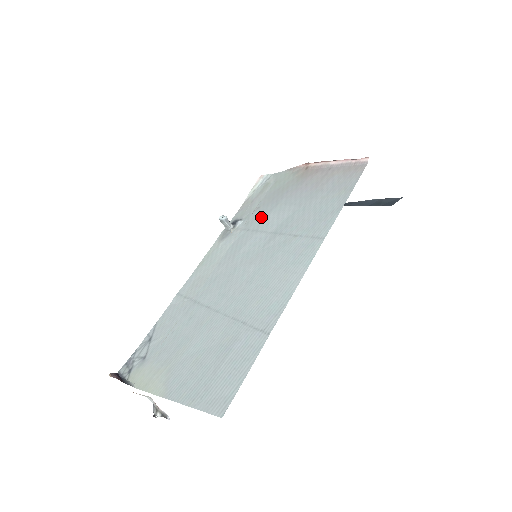
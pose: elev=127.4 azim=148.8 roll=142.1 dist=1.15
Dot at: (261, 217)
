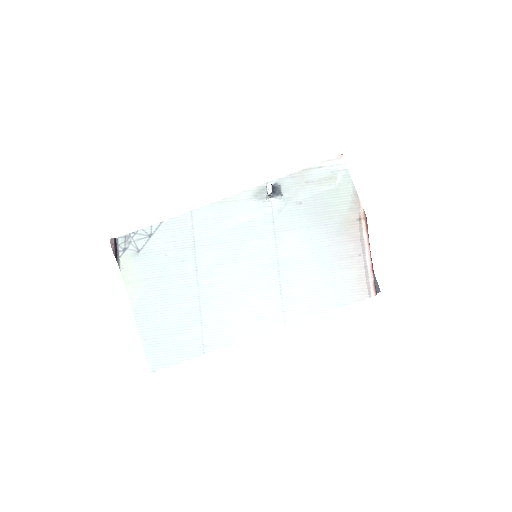
Dot at: (290, 223)
